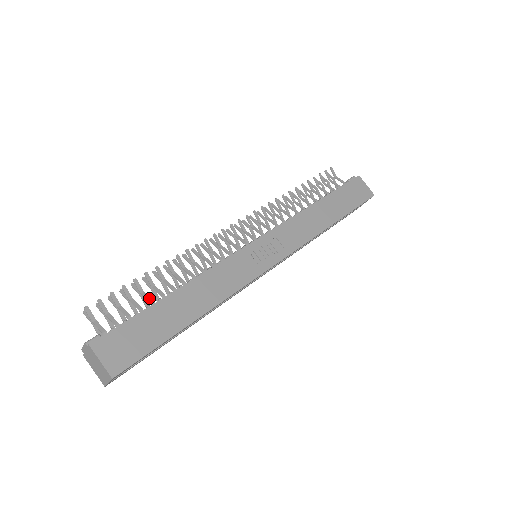
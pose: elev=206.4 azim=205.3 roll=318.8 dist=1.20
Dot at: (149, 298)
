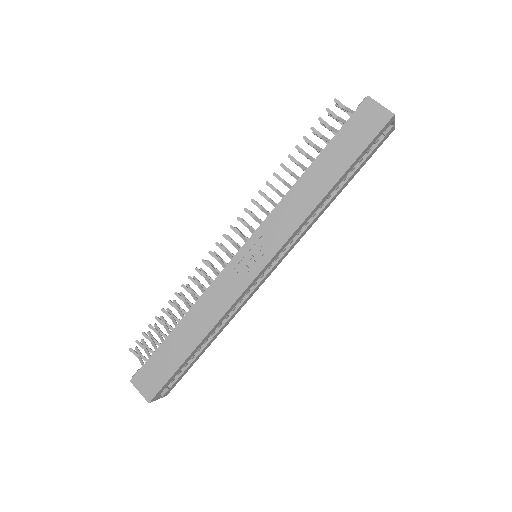
Dot at: (168, 330)
